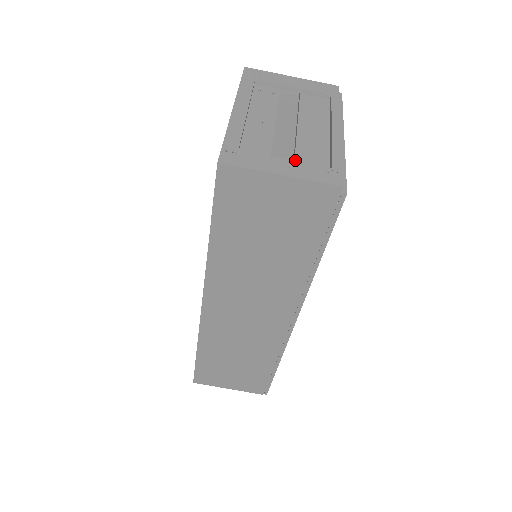
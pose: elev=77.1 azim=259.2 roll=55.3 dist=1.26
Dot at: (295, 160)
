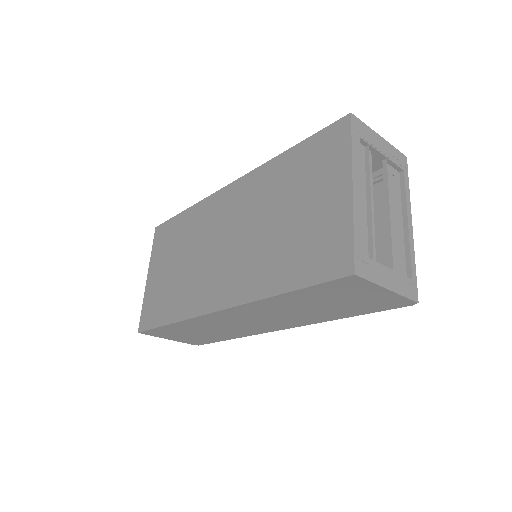
Dot at: (389, 263)
